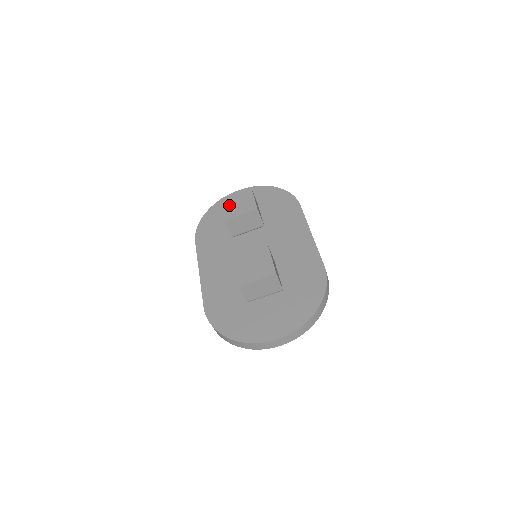
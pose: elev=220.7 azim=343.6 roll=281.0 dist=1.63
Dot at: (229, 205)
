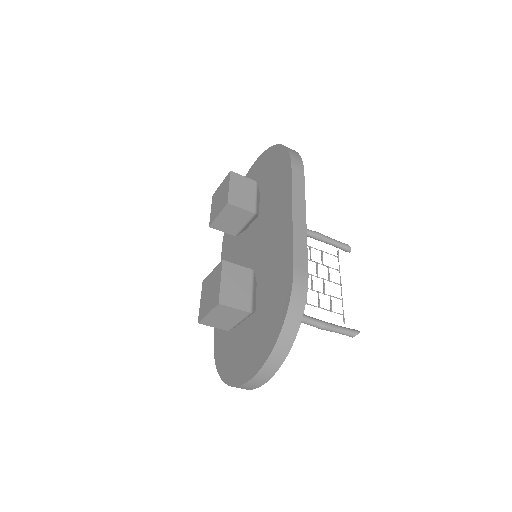
Dot at: (214, 203)
